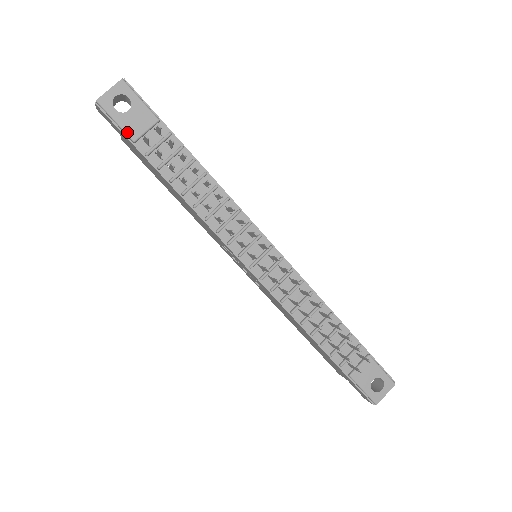
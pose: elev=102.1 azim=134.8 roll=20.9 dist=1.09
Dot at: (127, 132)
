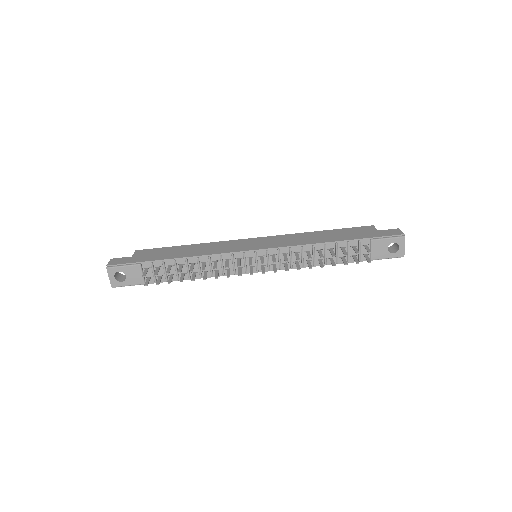
Dot at: (137, 284)
